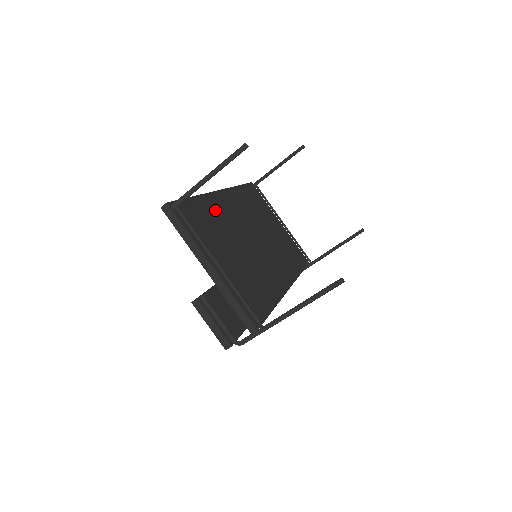
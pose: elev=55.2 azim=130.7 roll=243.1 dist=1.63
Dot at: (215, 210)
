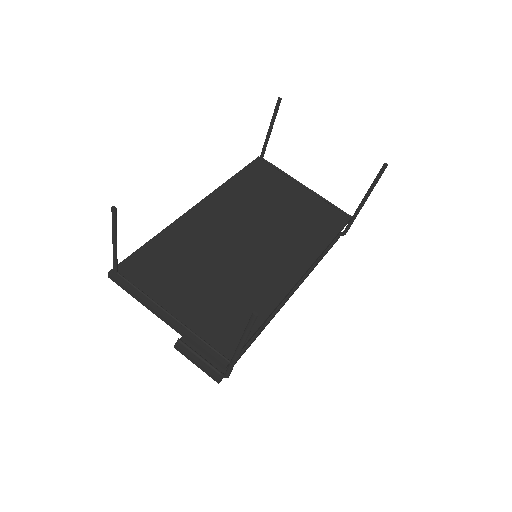
Dot at: (183, 238)
